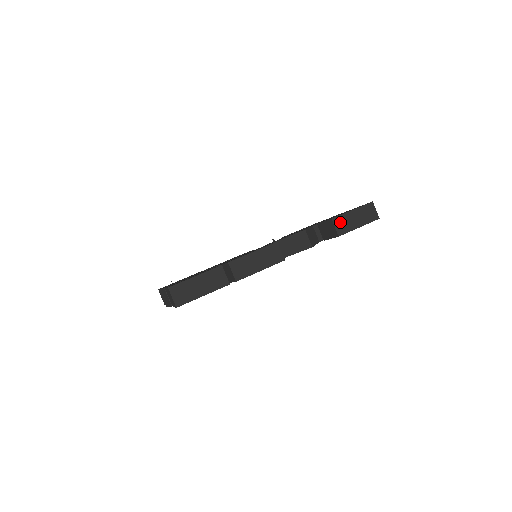
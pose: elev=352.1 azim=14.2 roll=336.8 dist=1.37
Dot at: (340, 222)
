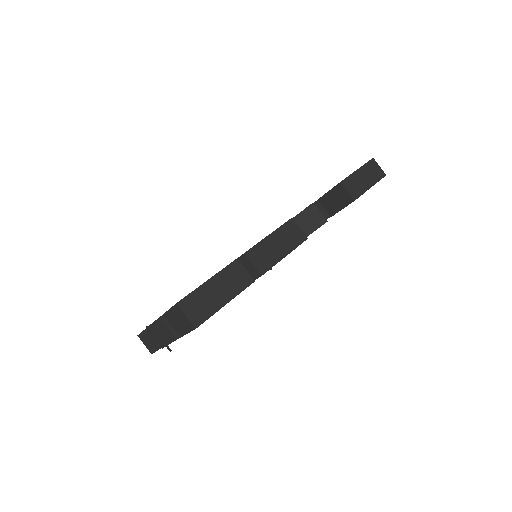
Dot at: (350, 184)
